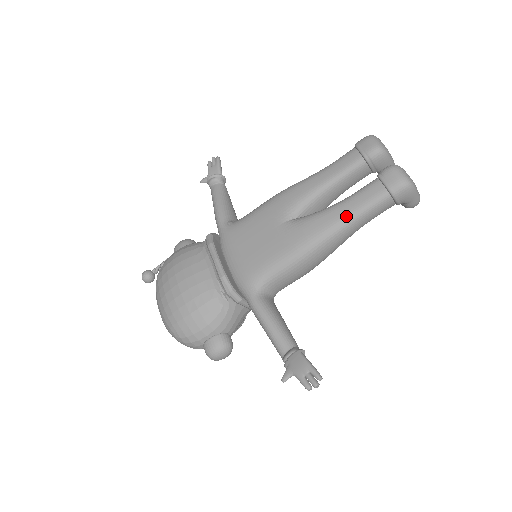
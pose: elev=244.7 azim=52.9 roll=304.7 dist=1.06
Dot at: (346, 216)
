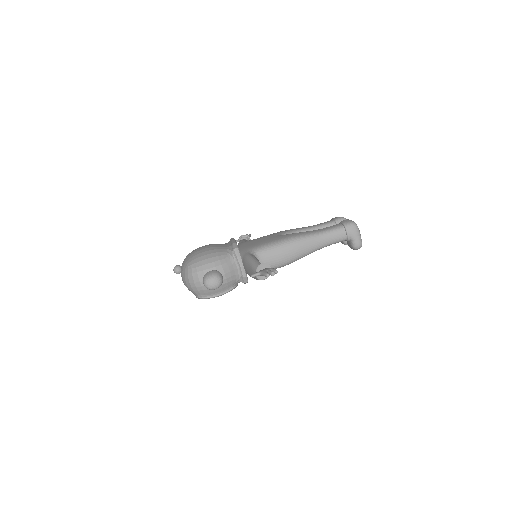
Dot at: (317, 232)
